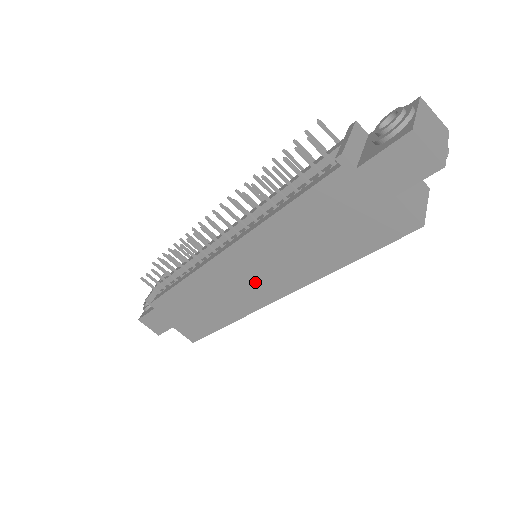
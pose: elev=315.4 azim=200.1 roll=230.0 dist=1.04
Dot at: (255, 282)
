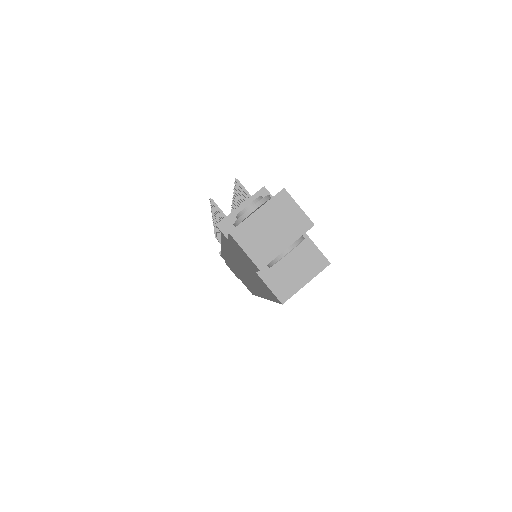
Dot at: (246, 278)
